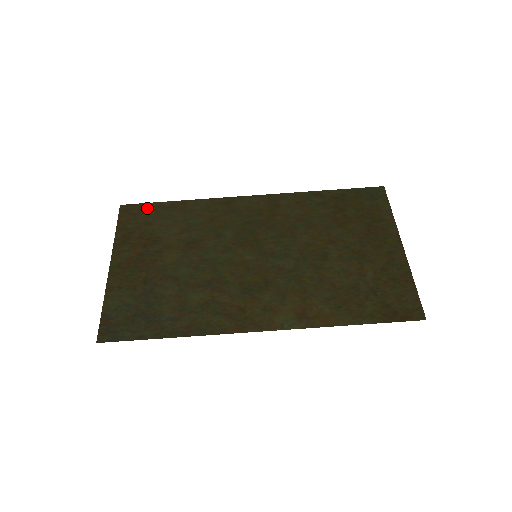
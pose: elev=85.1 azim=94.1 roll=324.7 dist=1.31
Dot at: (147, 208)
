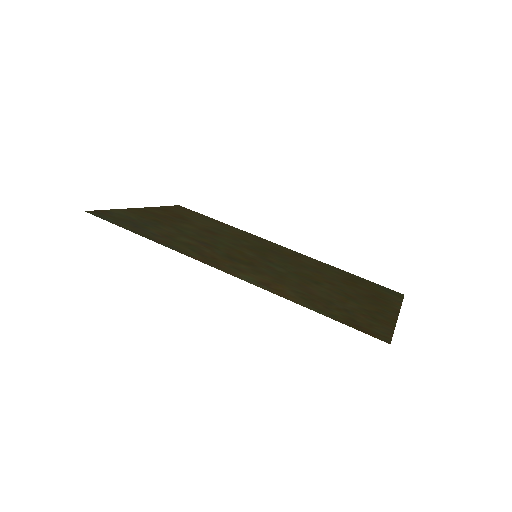
Dot at: (196, 213)
